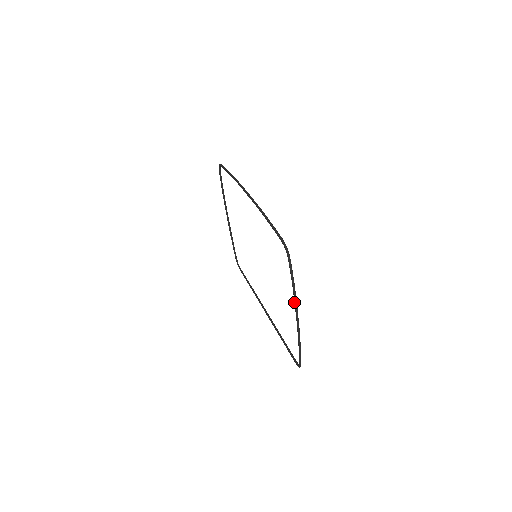
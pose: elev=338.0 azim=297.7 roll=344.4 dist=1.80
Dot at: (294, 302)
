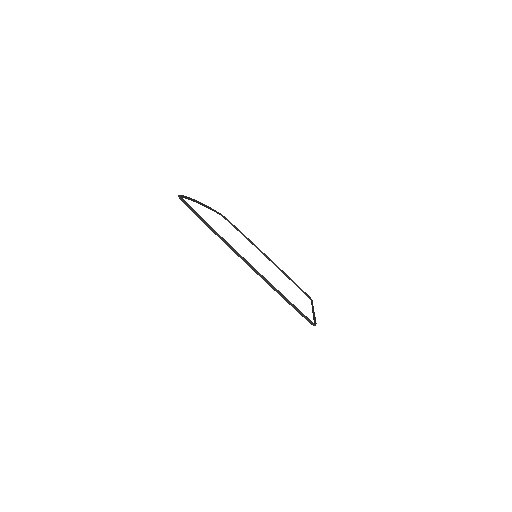
Dot at: occluded
